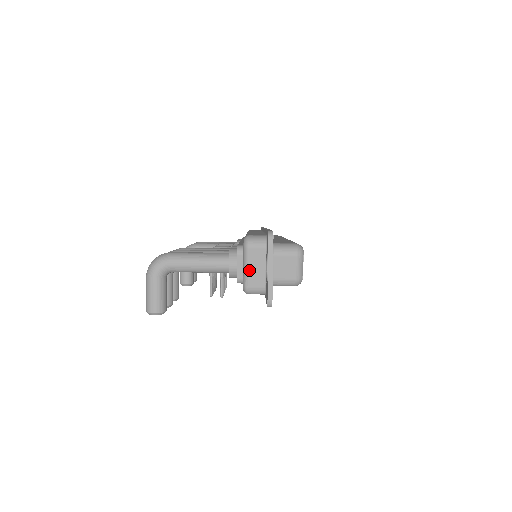
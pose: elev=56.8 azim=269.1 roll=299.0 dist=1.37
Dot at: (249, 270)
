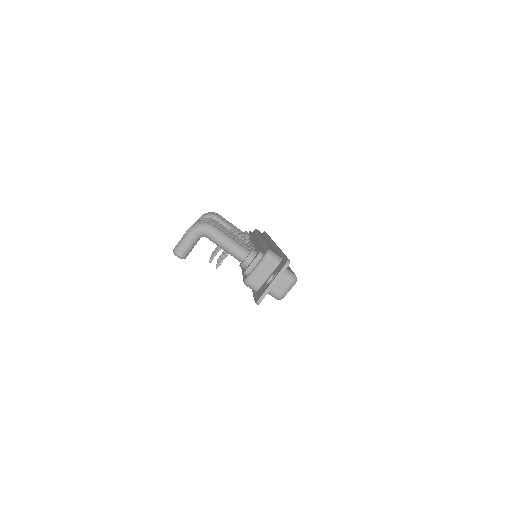
Dot at: (257, 272)
